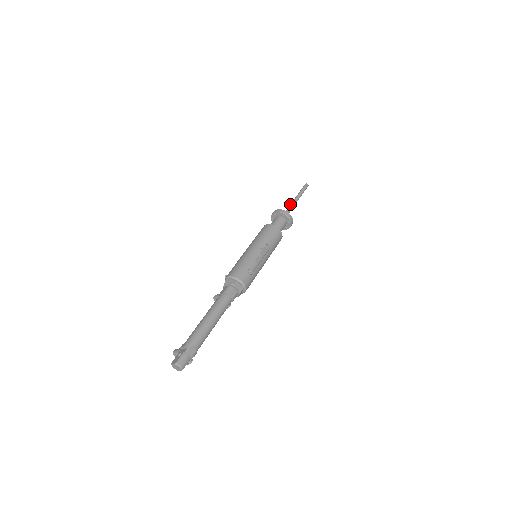
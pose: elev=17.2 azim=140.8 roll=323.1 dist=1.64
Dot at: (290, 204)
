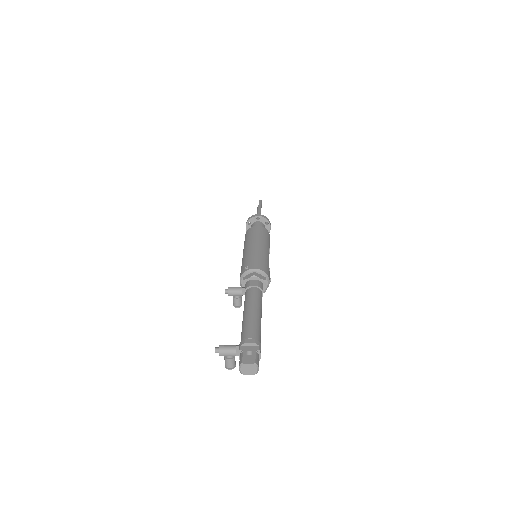
Dot at: occluded
